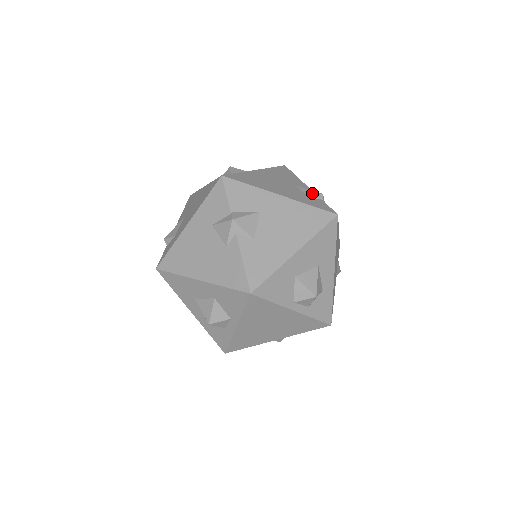
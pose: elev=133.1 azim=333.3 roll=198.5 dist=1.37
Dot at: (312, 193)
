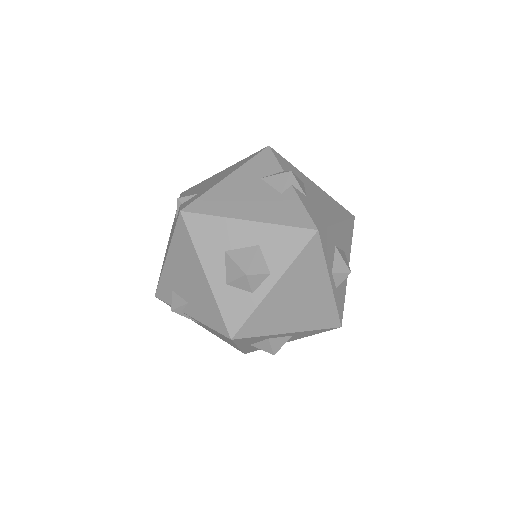
Dot at: occluded
